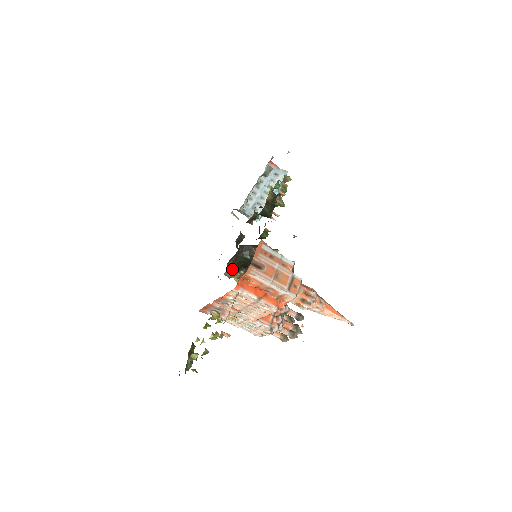
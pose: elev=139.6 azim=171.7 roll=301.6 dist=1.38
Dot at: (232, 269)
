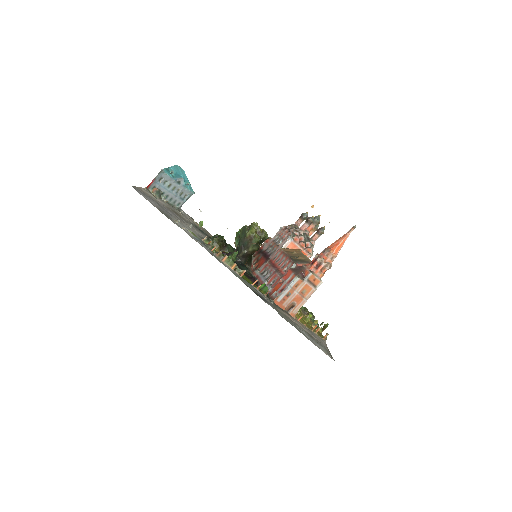
Dot at: occluded
